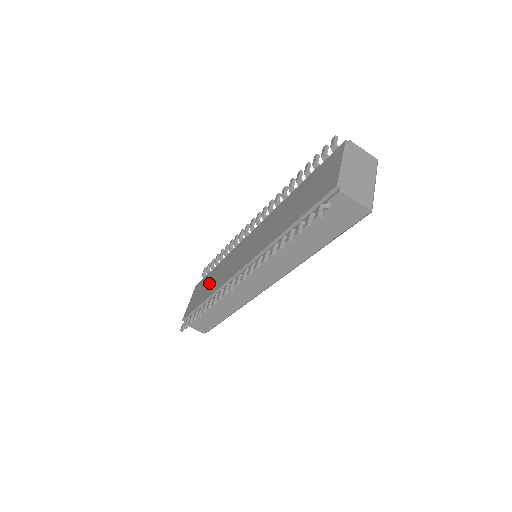
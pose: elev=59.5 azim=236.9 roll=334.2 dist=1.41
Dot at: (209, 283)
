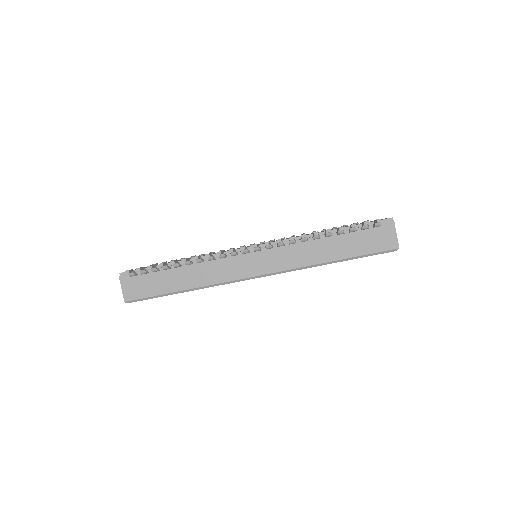
Dot at: (179, 260)
